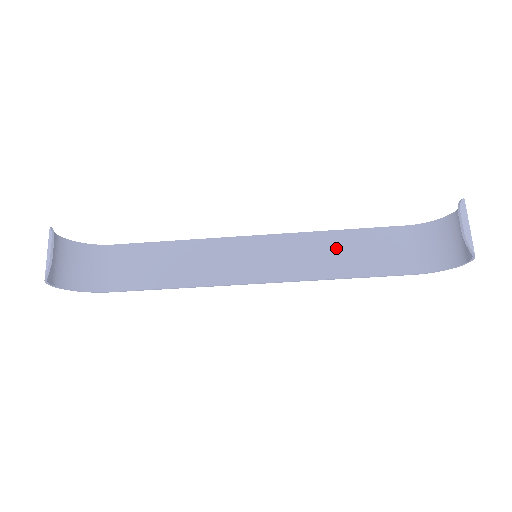
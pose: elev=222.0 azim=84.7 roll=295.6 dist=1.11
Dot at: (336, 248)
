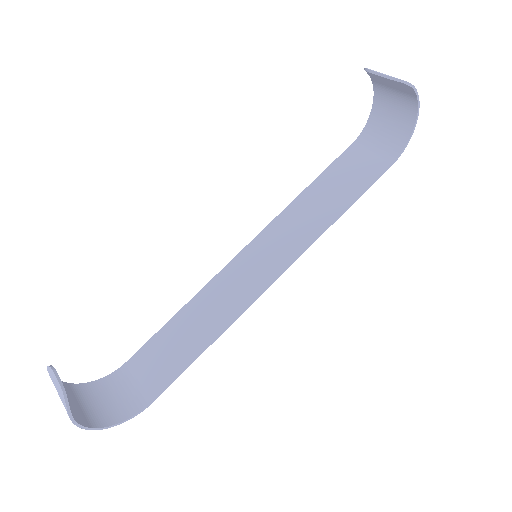
Dot at: (316, 200)
